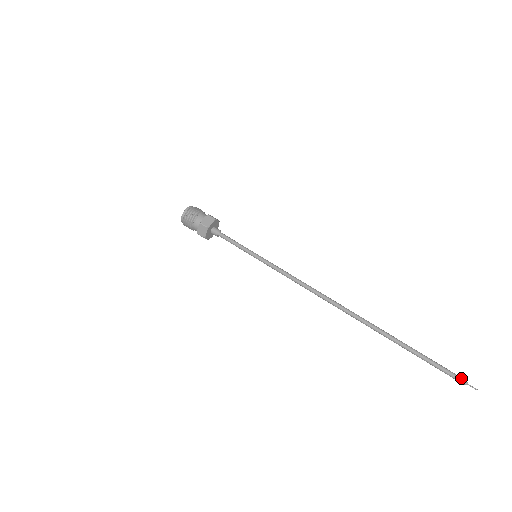
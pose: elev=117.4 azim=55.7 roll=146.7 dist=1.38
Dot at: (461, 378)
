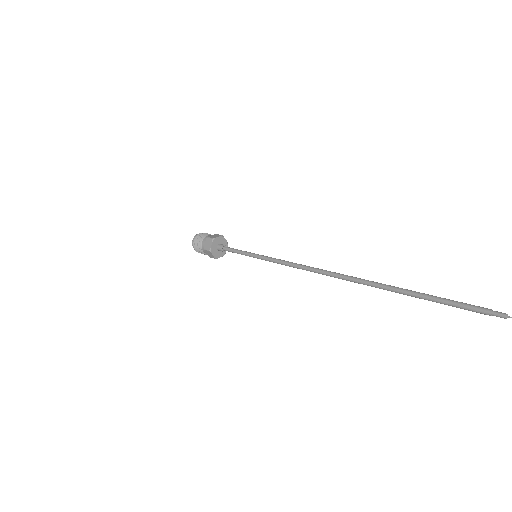
Dot at: (497, 311)
